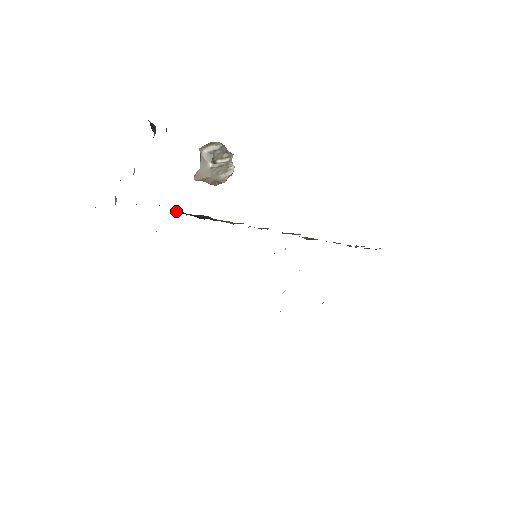
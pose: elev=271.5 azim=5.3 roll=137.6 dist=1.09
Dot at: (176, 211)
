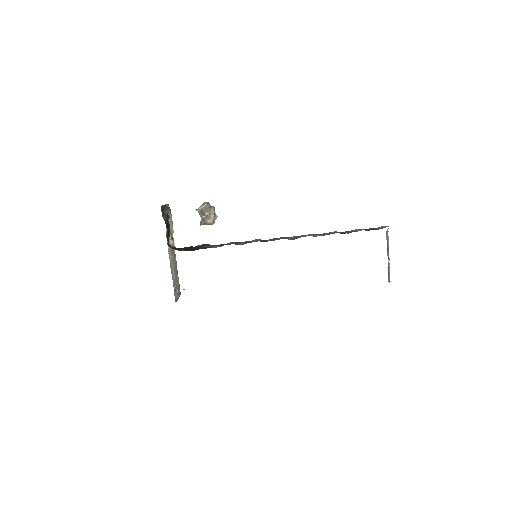
Dot at: (184, 248)
